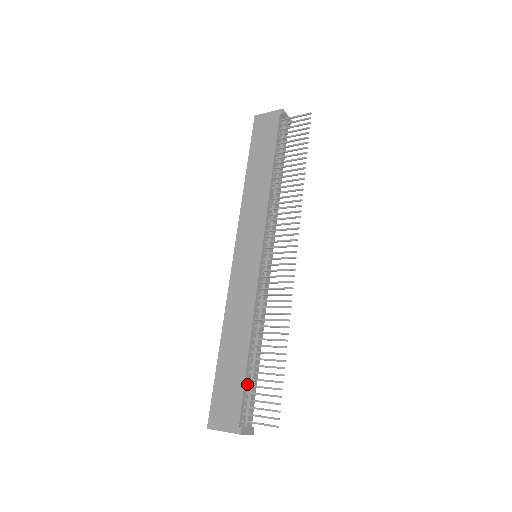
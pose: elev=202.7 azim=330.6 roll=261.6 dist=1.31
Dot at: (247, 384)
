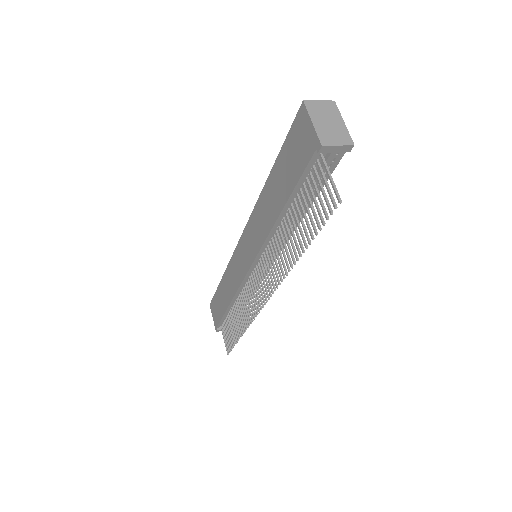
Dot at: (227, 316)
